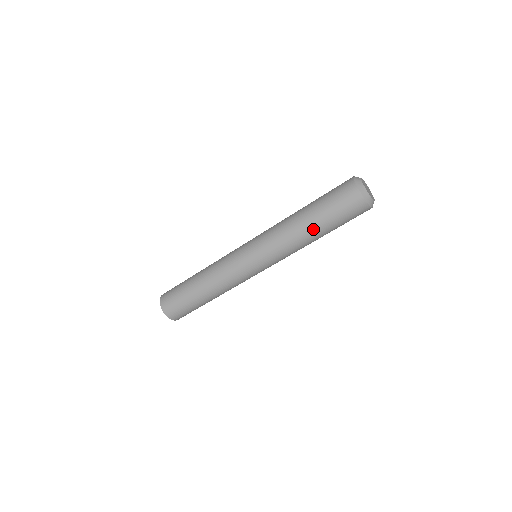
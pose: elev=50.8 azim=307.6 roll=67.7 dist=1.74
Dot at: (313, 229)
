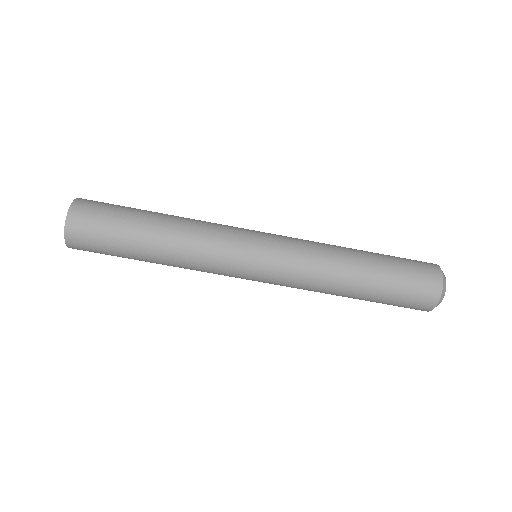
Dot at: (364, 266)
